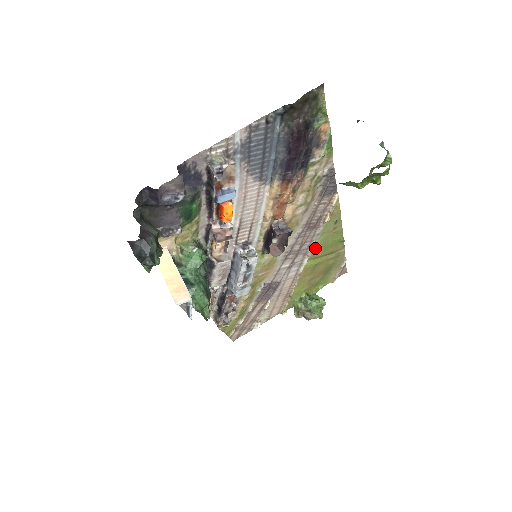
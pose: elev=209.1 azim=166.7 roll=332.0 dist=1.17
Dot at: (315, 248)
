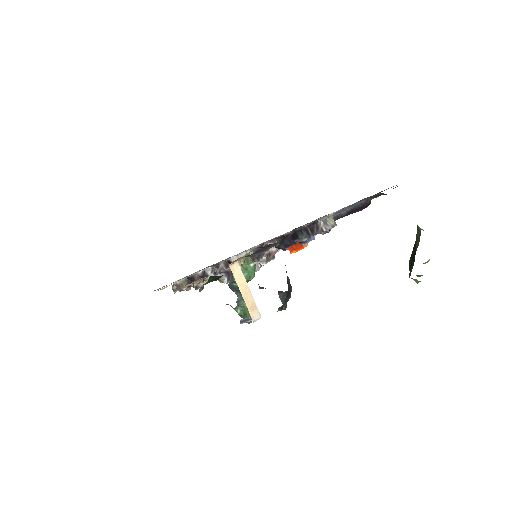
Dot at: occluded
